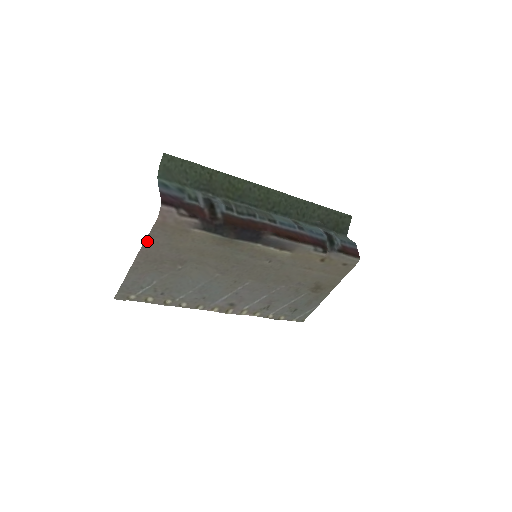
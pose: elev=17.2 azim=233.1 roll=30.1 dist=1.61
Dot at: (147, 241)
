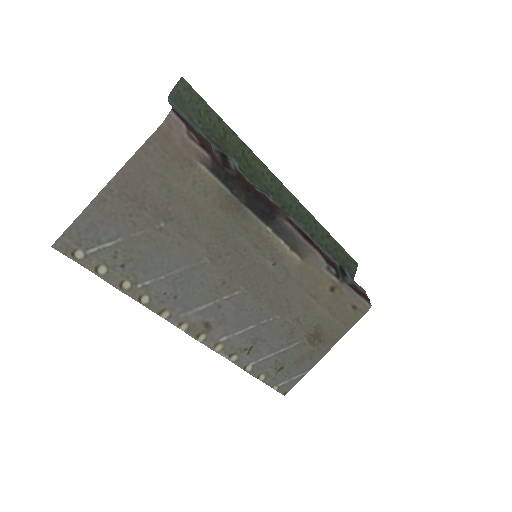
Dot at: (135, 157)
